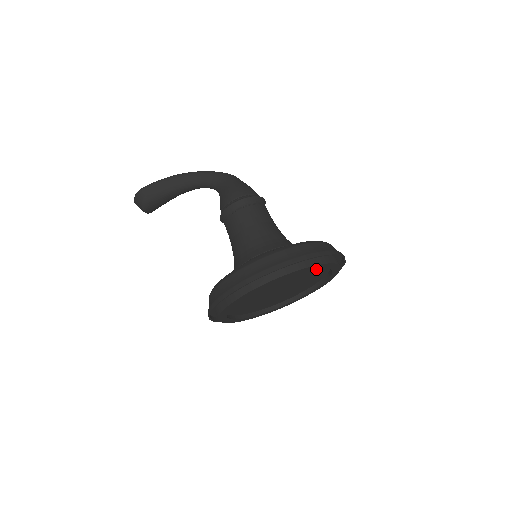
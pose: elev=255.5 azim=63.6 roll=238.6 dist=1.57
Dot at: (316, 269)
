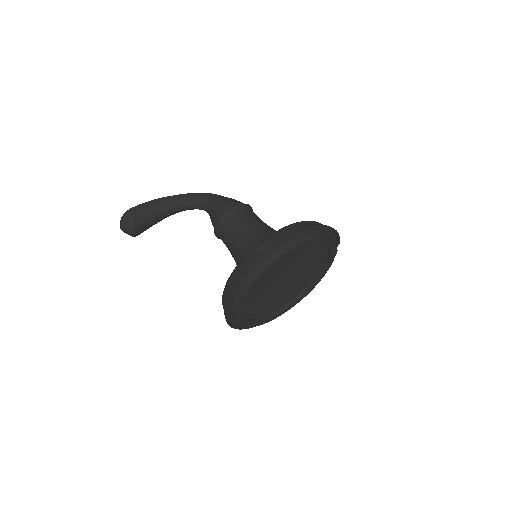
Dot at: (319, 253)
